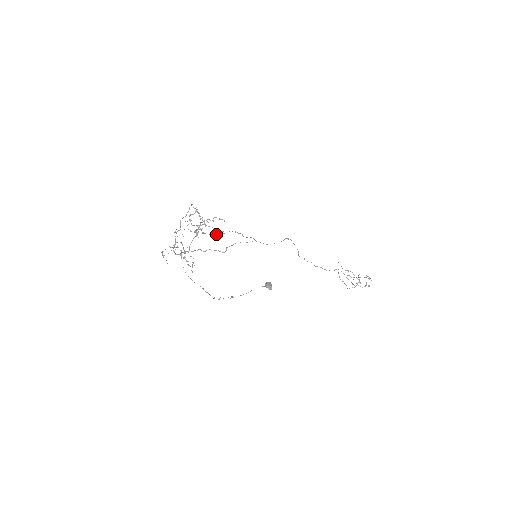
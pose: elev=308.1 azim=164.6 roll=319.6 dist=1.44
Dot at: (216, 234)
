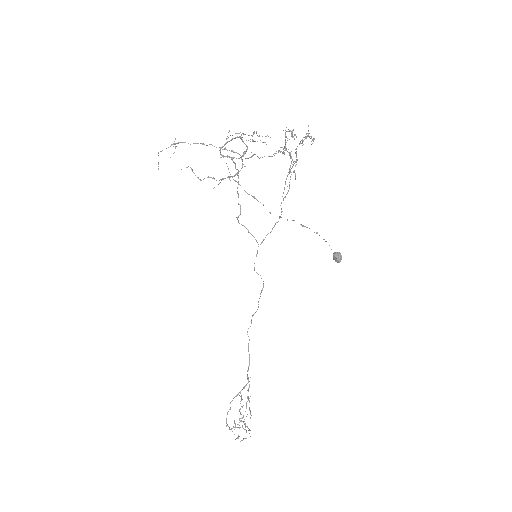
Dot at: (287, 175)
